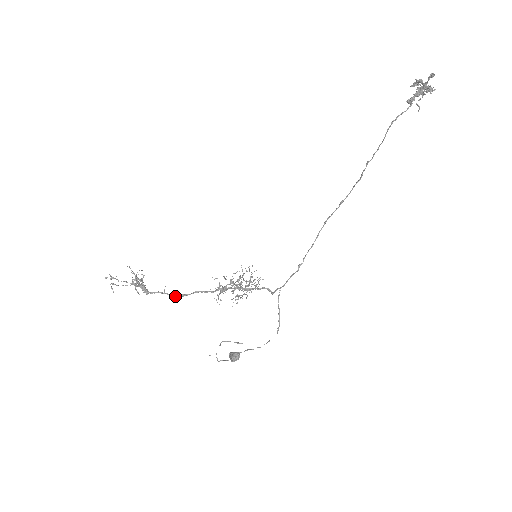
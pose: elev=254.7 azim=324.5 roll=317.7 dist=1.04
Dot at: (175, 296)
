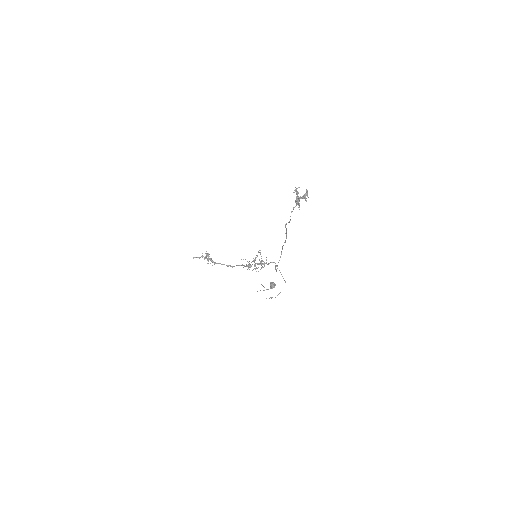
Dot at: occluded
